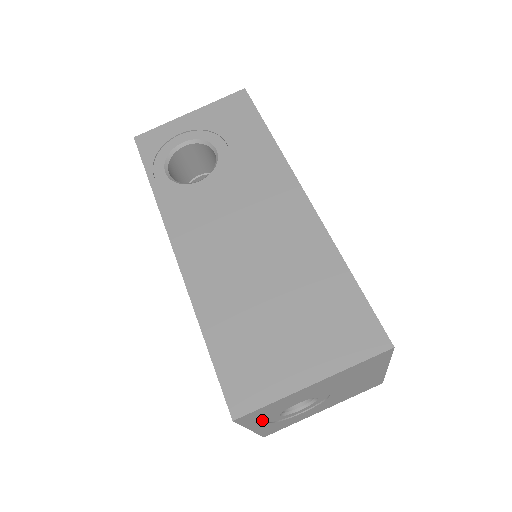
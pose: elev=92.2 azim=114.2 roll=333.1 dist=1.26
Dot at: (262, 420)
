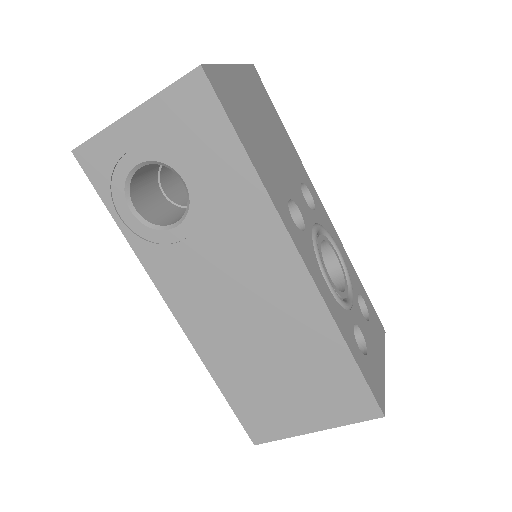
Dot at: occluded
